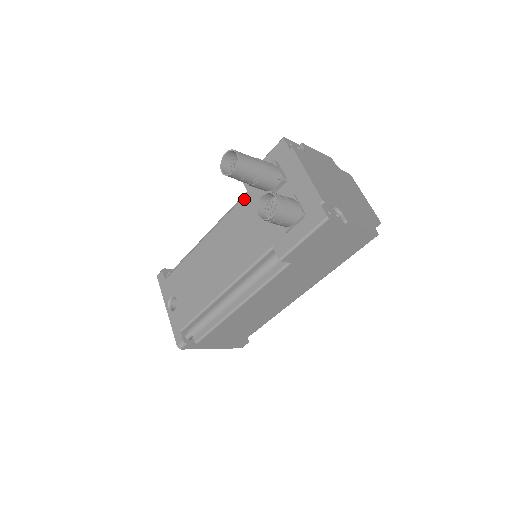
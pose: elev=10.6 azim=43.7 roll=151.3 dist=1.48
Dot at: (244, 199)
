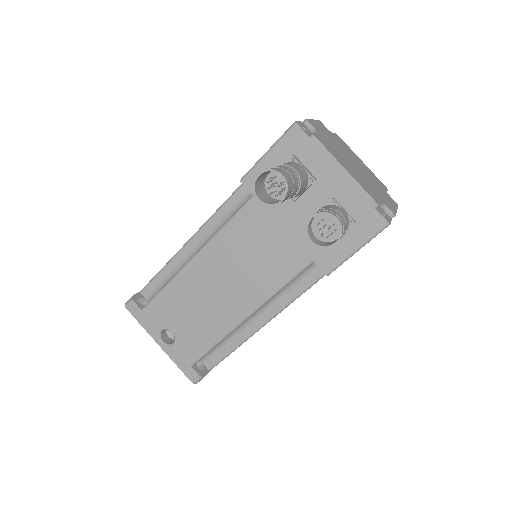
Dot at: (250, 205)
